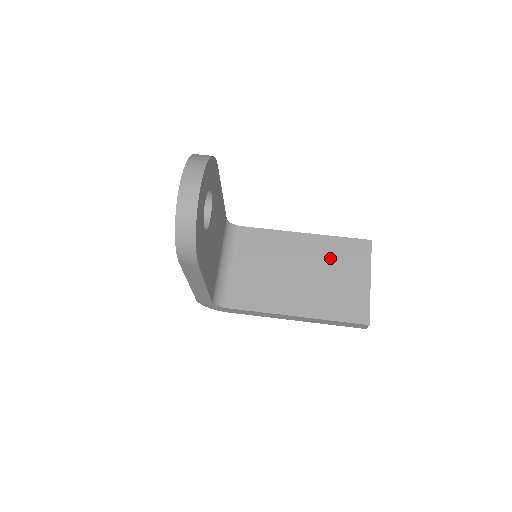
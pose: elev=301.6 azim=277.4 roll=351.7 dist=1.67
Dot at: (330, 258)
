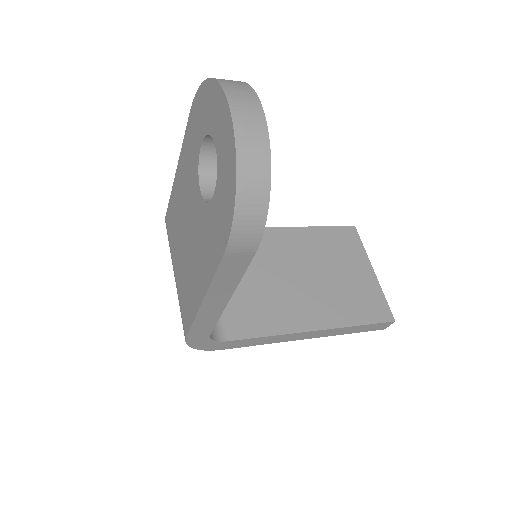
Dot at: (323, 252)
